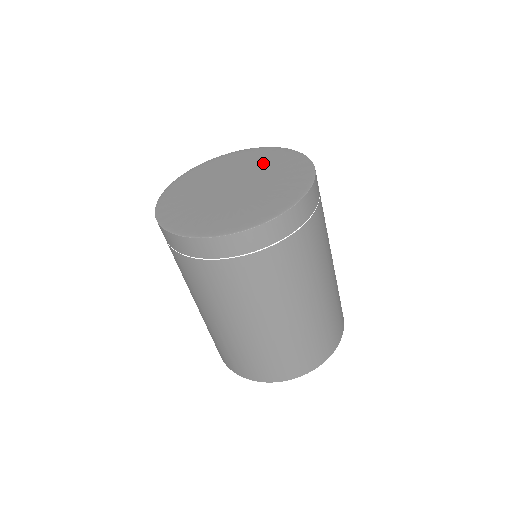
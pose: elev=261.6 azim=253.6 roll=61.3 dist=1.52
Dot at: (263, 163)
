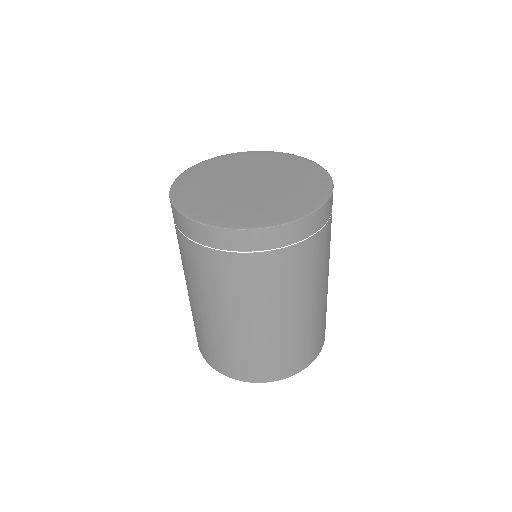
Dot at: (284, 168)
